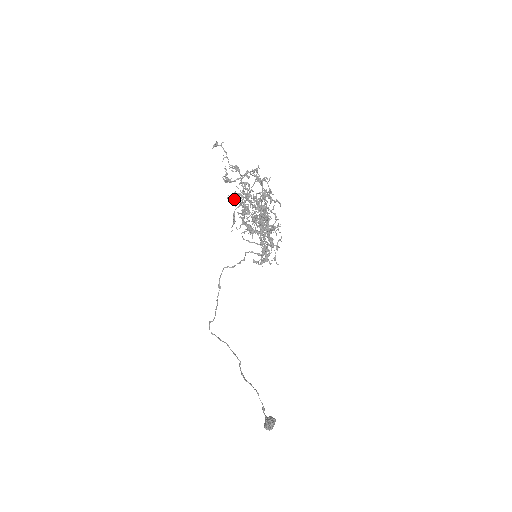
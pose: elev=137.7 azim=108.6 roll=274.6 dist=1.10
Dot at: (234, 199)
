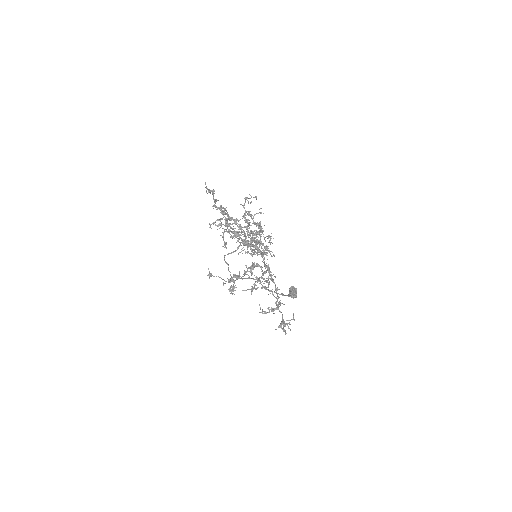
Dot at: occluded
